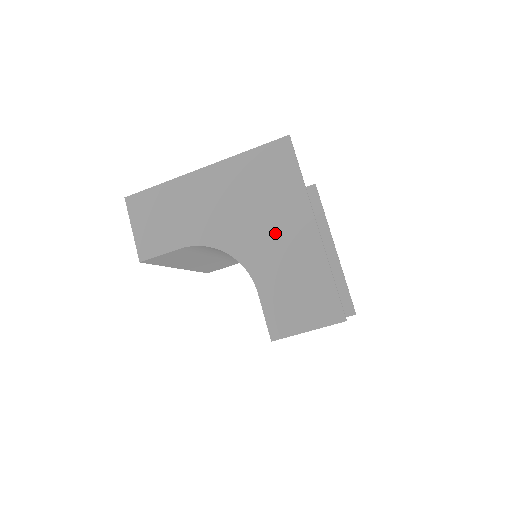
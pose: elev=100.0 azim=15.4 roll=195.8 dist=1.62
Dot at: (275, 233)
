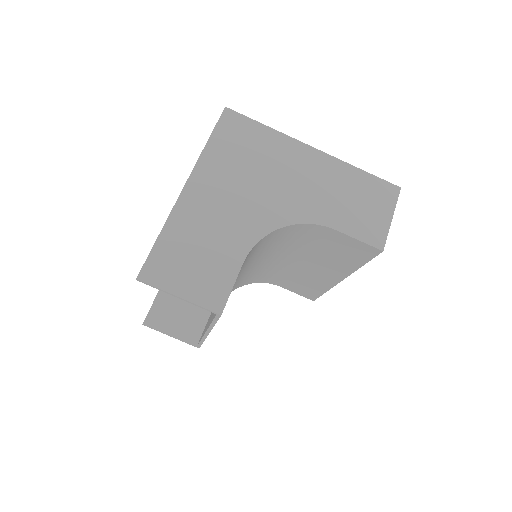
Dot at: (297, 179)
